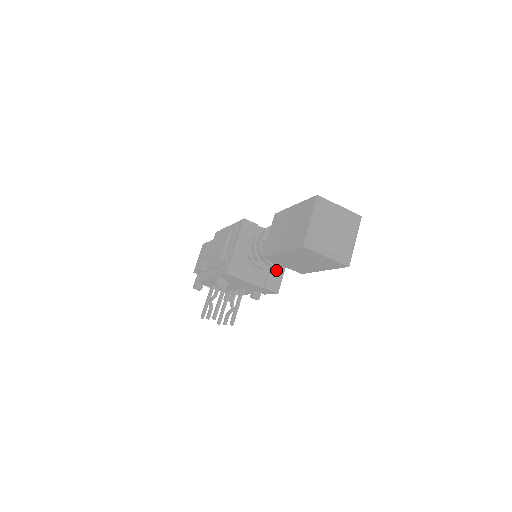
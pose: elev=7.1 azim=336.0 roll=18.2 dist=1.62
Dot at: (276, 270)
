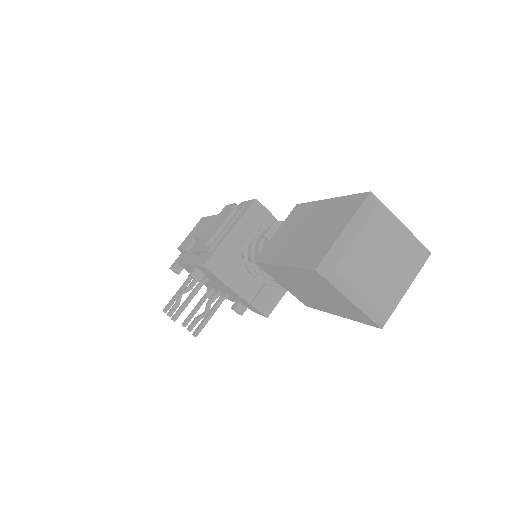
Dot at: occluded
